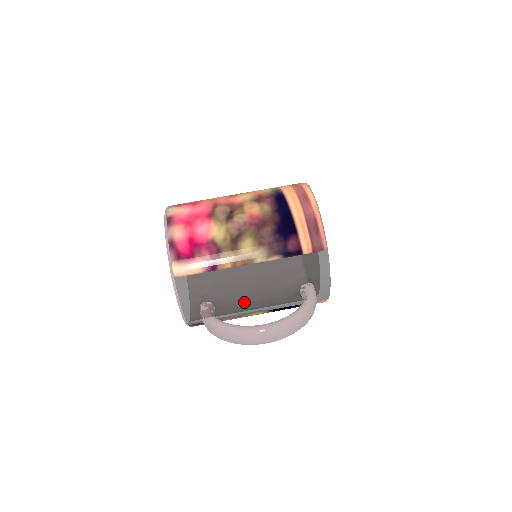
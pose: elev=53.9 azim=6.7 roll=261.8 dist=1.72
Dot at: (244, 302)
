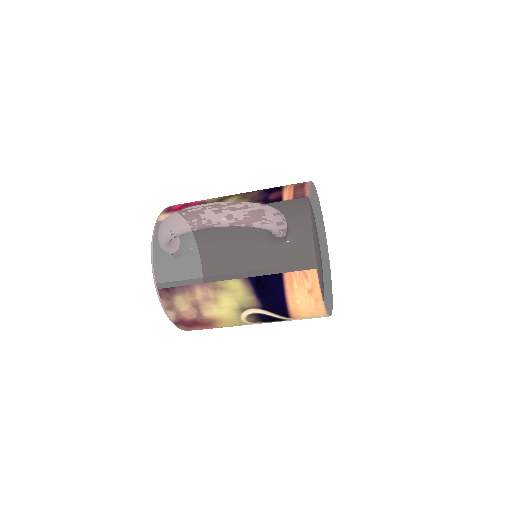
Dot at: (215, 251)
